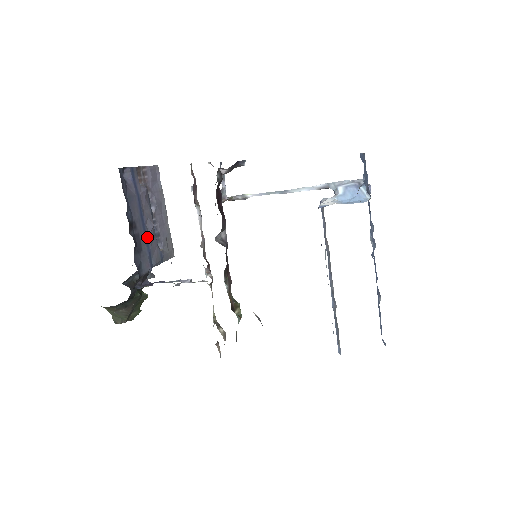
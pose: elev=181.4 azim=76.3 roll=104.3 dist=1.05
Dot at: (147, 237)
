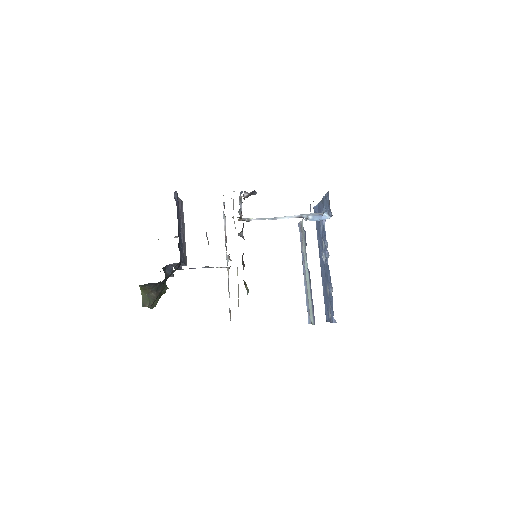
Dot at: (181, 240)
